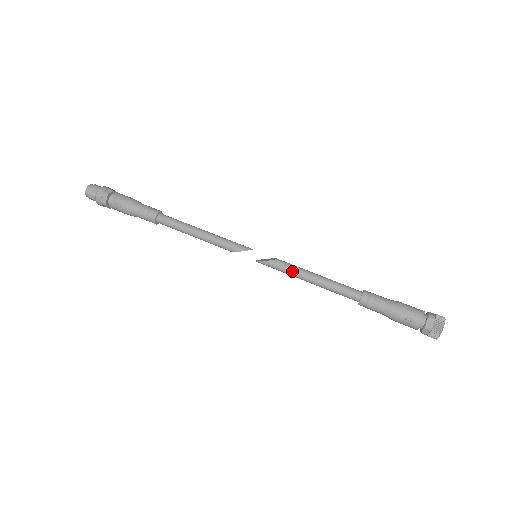
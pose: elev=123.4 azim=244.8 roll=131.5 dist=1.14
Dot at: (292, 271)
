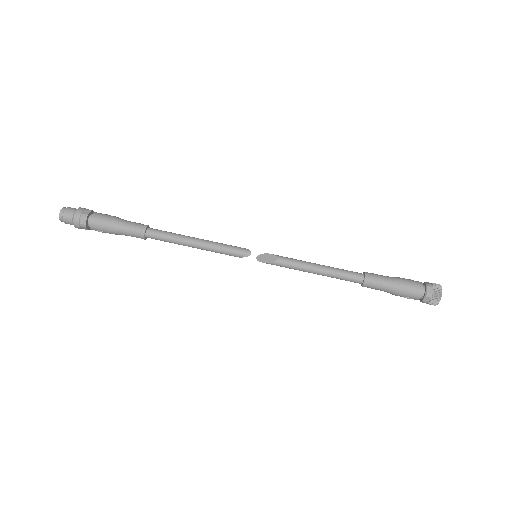
Dot at: (294, 269)
